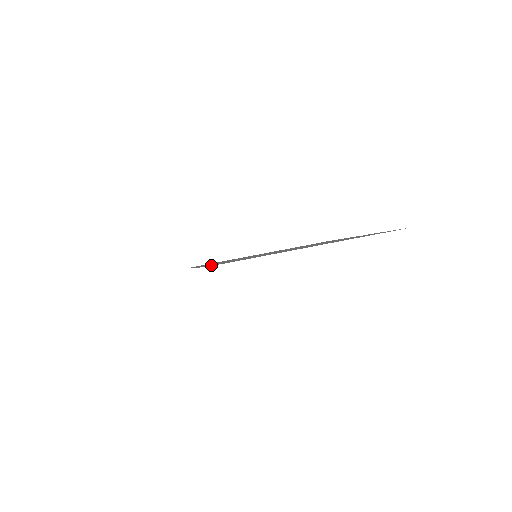
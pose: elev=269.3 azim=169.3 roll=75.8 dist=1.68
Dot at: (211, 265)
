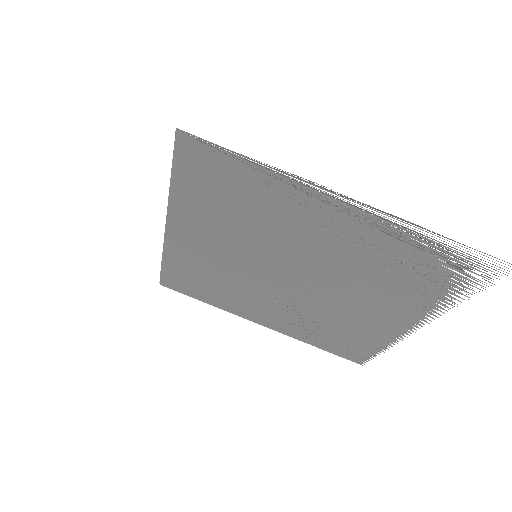
Dot at: (188, 164)
